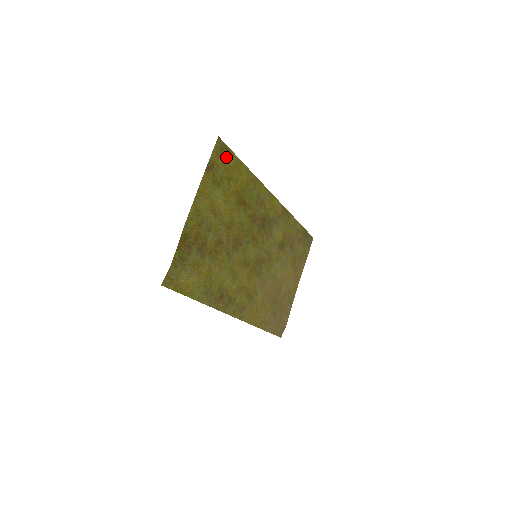
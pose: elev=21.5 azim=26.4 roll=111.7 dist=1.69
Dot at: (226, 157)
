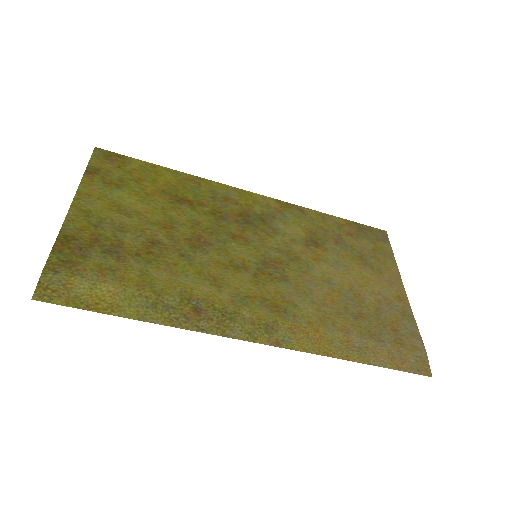
Dot at: (121, 163)
